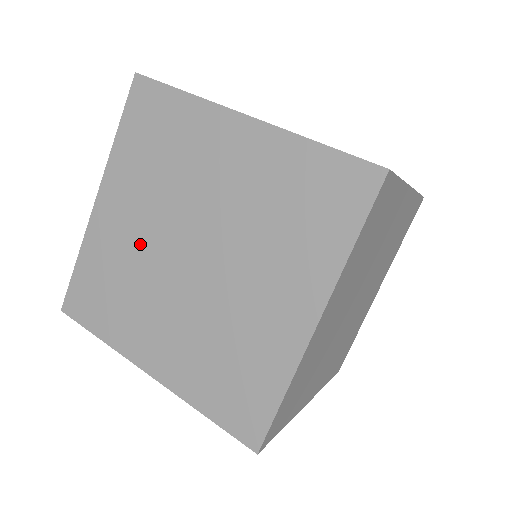
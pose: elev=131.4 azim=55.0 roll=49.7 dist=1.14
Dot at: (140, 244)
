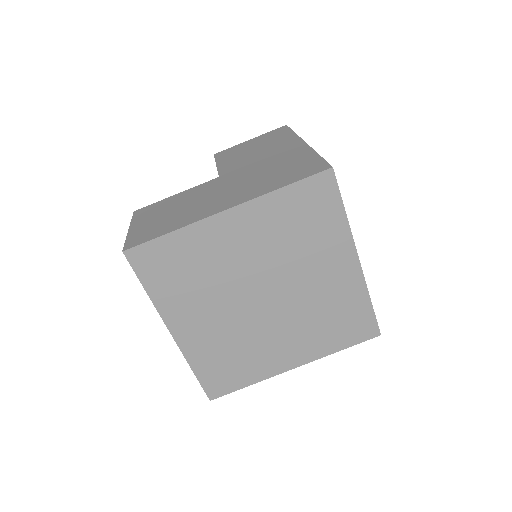
Dot at: (227, 325)
